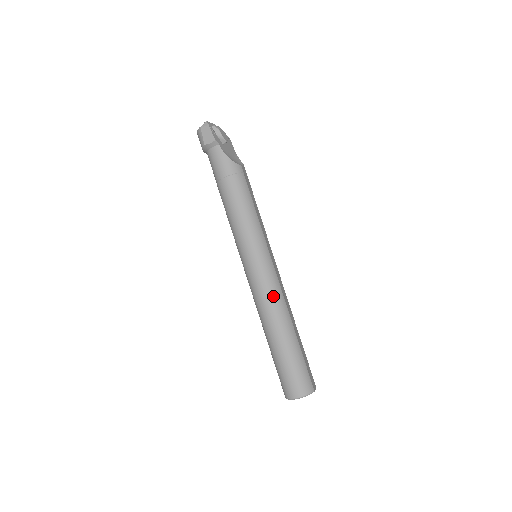
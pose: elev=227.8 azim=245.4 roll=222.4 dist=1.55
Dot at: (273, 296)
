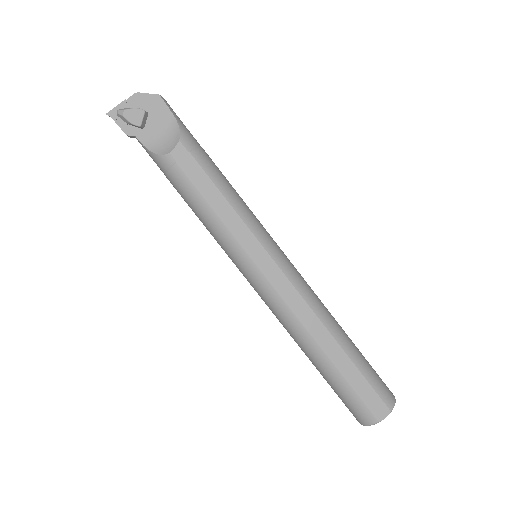
Dot at: (279, 317)
